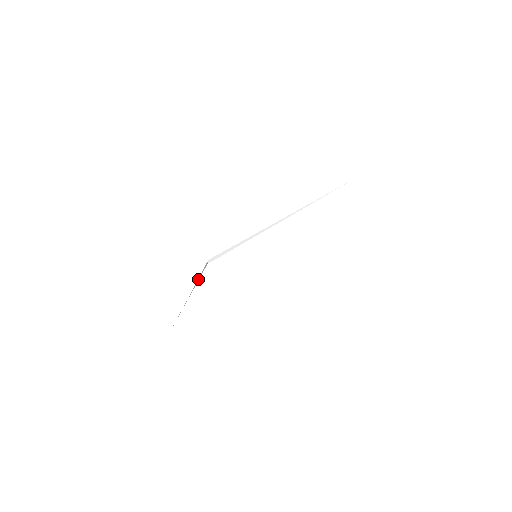
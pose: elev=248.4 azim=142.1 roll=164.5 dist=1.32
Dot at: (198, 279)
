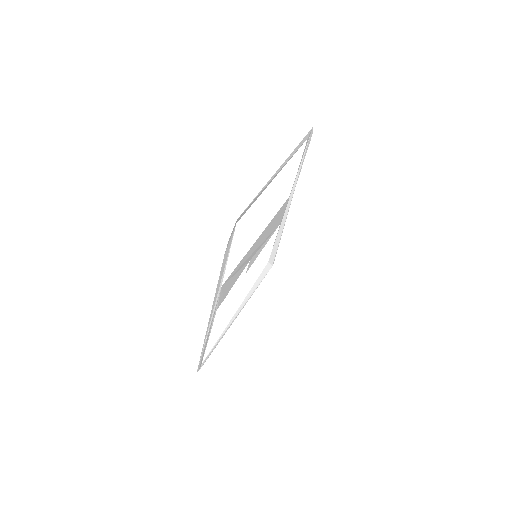
Dot at: (254, 287)
